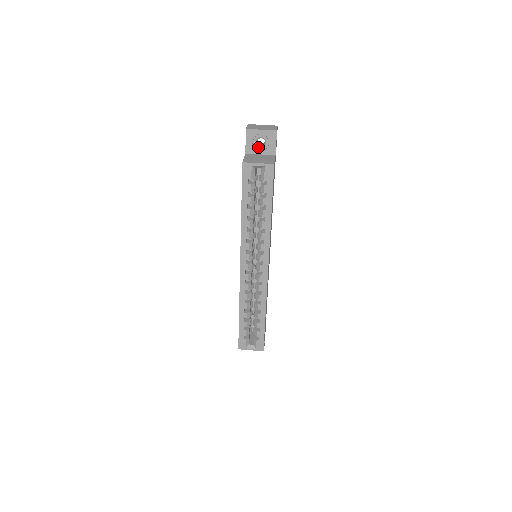
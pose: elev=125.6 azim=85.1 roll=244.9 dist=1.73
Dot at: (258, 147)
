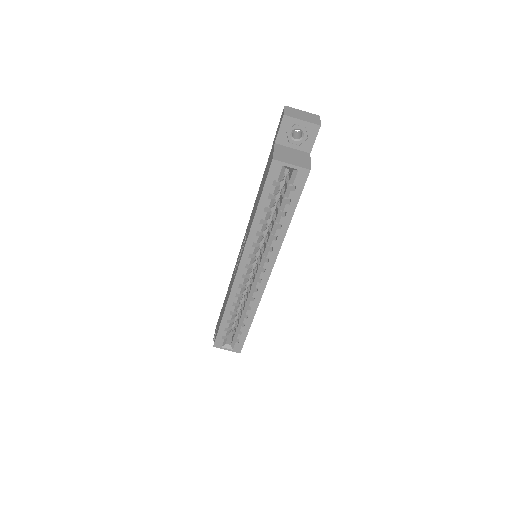
Dot at: (292, 139)
